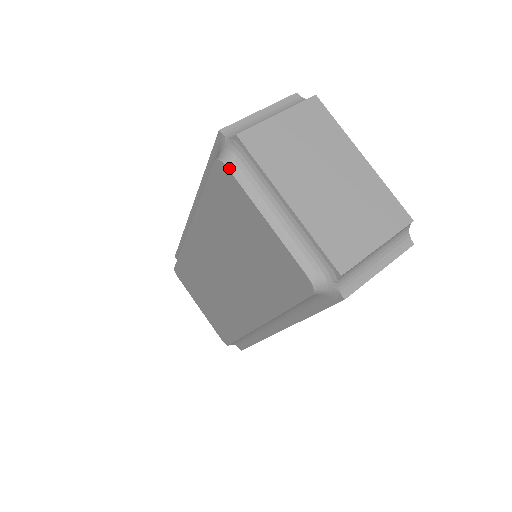
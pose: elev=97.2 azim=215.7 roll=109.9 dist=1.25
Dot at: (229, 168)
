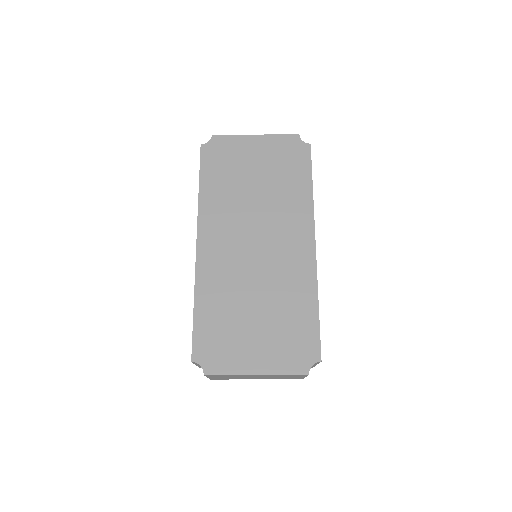
Dot at: occluded
